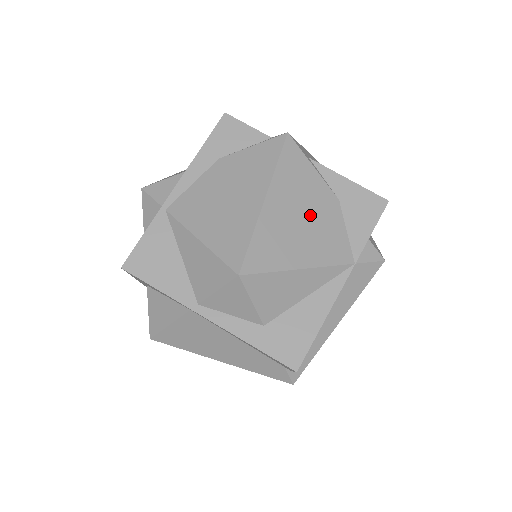
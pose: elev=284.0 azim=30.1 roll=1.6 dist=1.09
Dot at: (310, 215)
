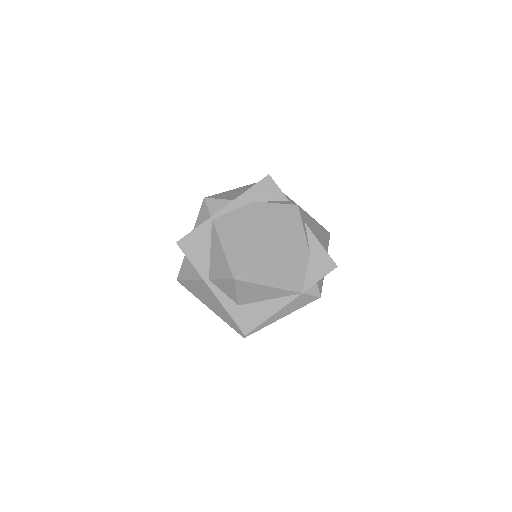
Dot at: (288, 258)
